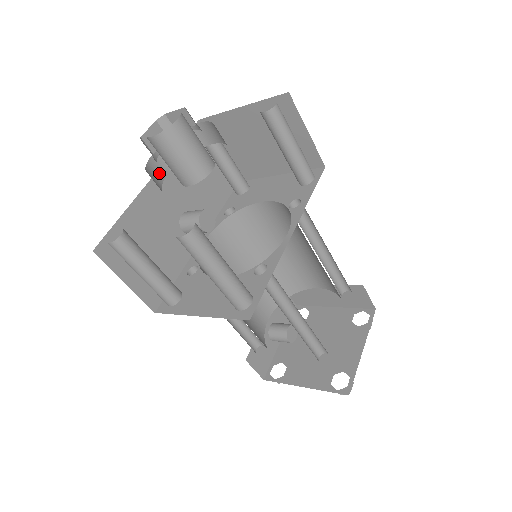
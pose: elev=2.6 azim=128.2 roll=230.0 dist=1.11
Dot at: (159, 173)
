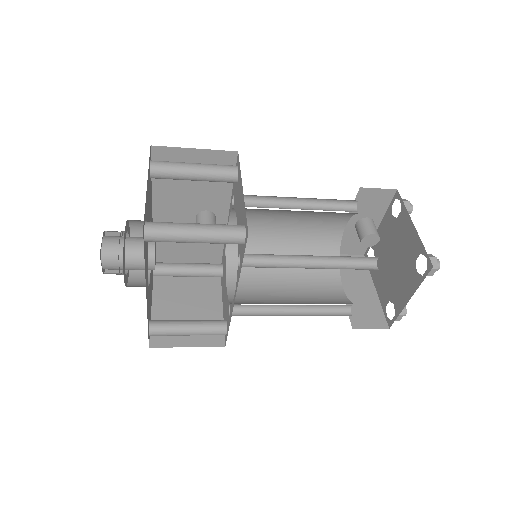
Dot at: occluded
